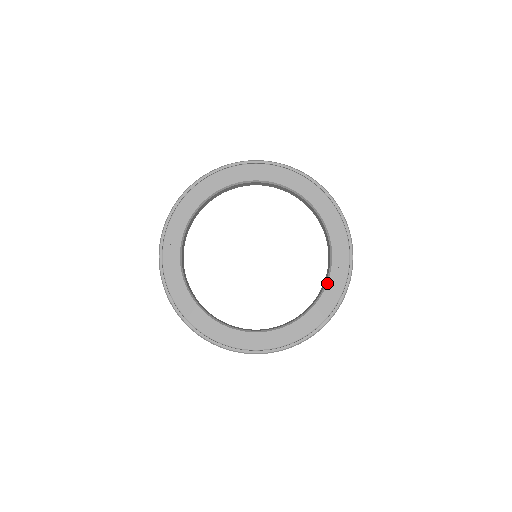
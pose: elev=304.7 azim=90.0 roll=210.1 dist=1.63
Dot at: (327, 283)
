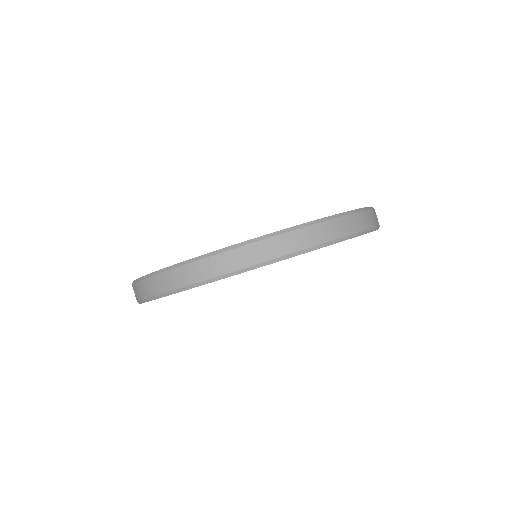
Dot at: occluded
